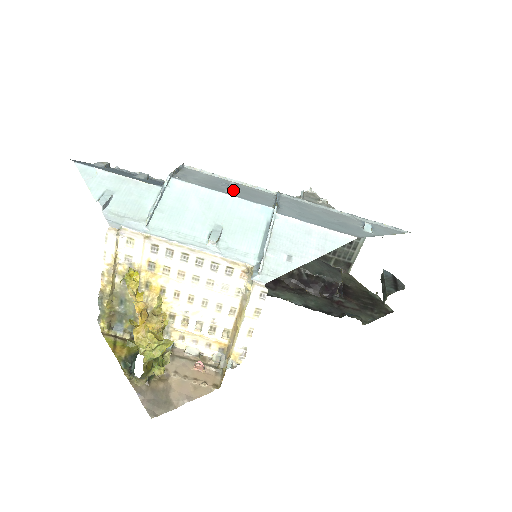
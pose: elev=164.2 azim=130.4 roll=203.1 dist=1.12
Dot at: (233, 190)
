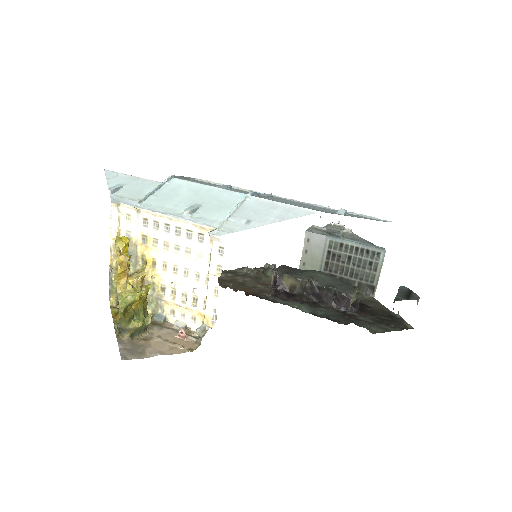
Dot at: (224, 187)
